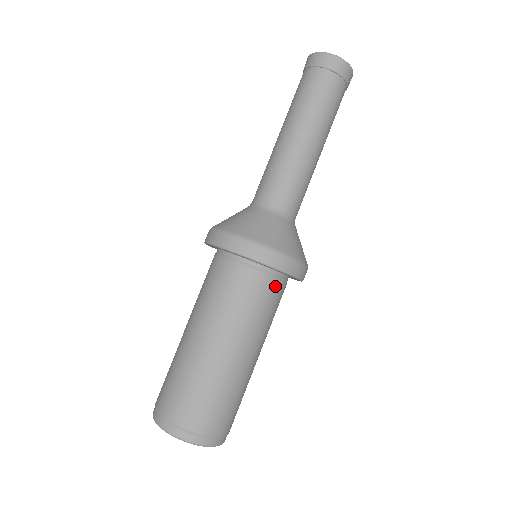
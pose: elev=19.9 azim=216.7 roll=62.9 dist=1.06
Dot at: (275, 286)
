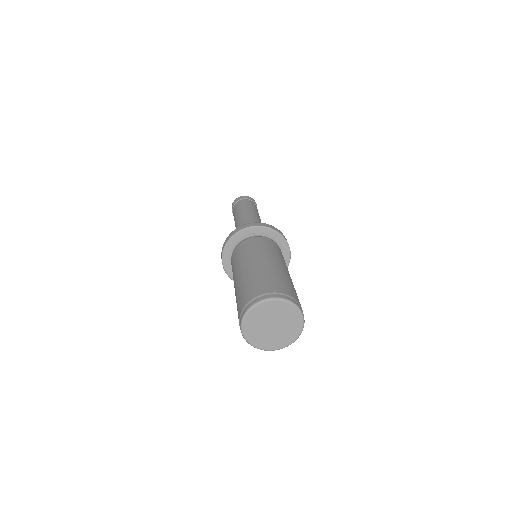
Dot at: (272, 242)
